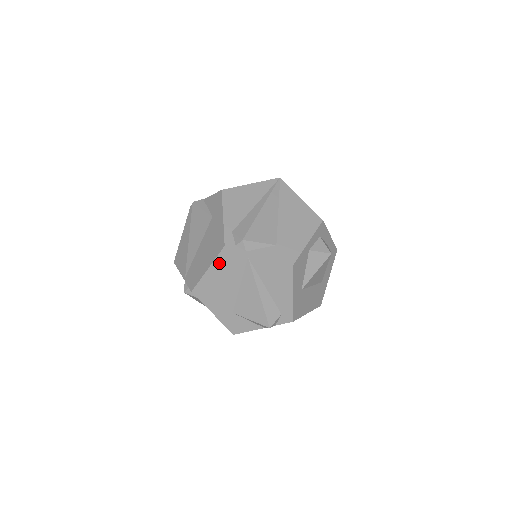
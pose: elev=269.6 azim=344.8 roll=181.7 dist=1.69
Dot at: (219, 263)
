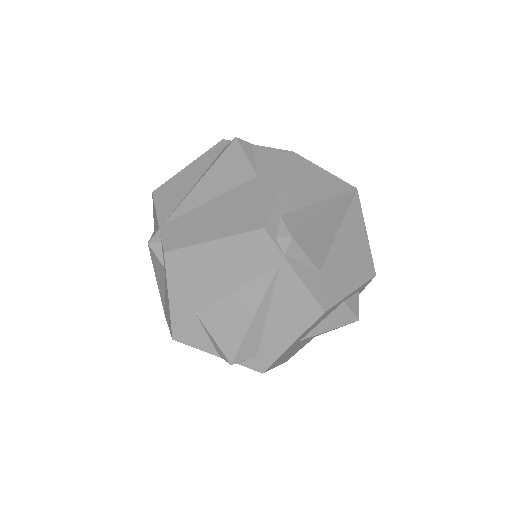
Dot at: (236, 243)
